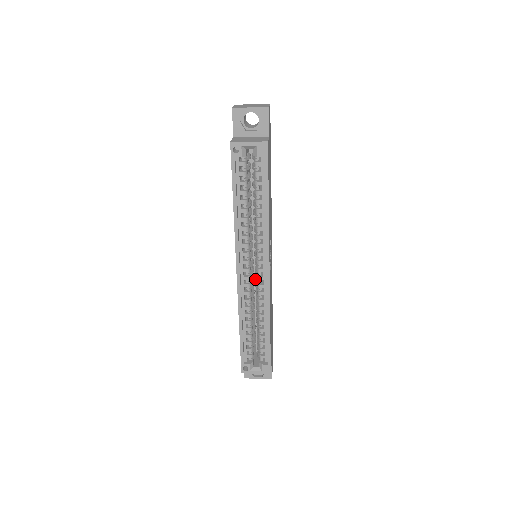
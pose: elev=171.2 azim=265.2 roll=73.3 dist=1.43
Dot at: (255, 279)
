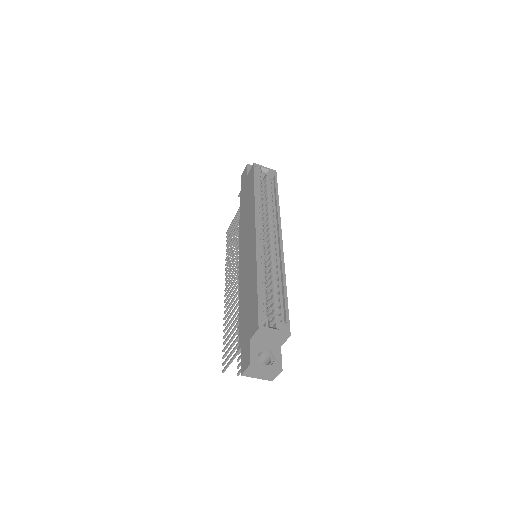
Dot at: (266, 252)
